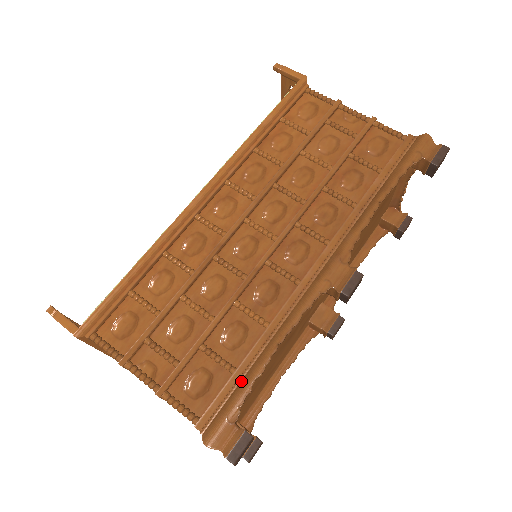
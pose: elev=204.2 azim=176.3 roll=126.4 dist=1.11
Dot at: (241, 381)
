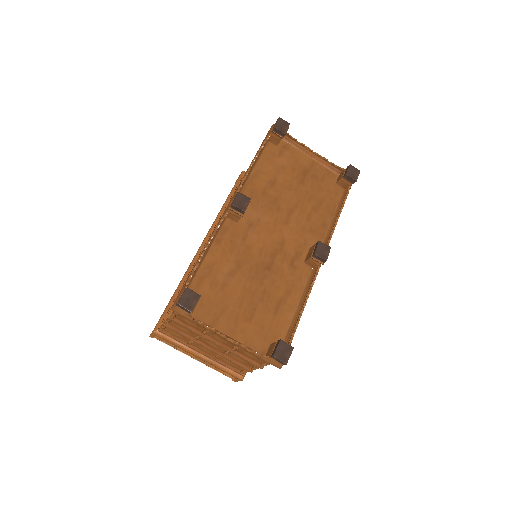
Dot at: occluded
